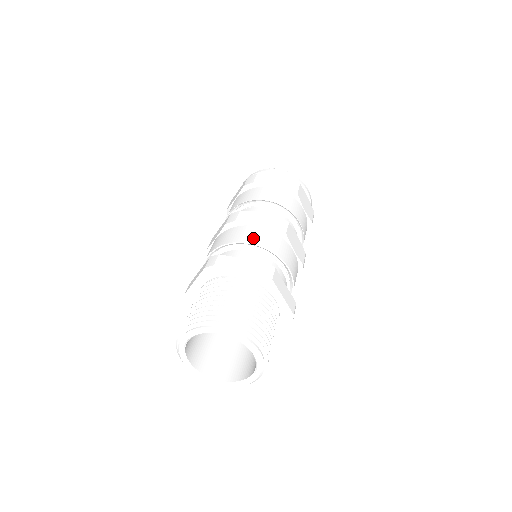
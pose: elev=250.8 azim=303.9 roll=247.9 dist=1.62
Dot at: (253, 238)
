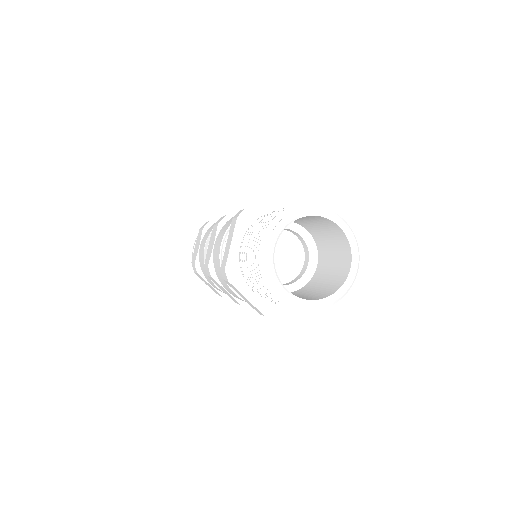
Dot at: occluded
